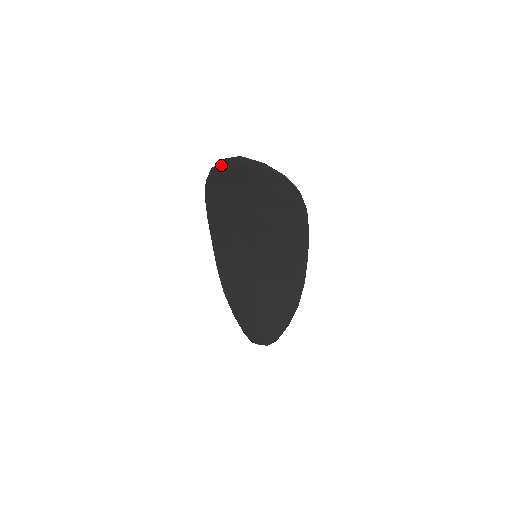
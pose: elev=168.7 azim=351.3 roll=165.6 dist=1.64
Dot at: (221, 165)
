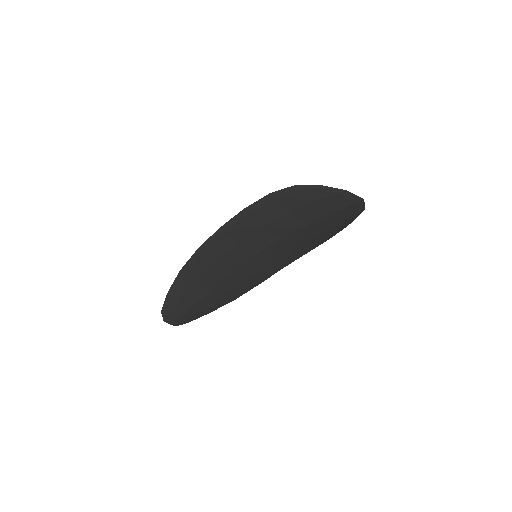
Dot at: (337, 192)
